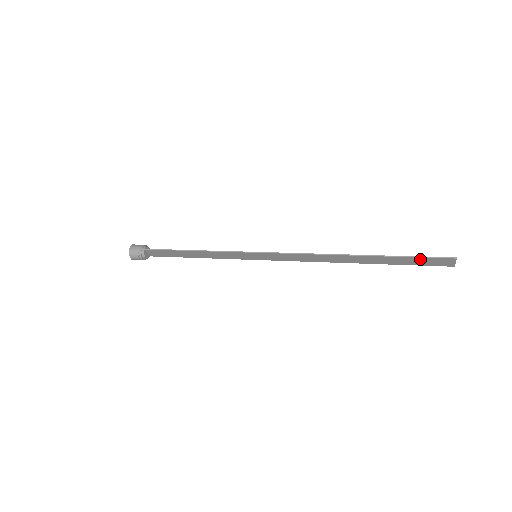
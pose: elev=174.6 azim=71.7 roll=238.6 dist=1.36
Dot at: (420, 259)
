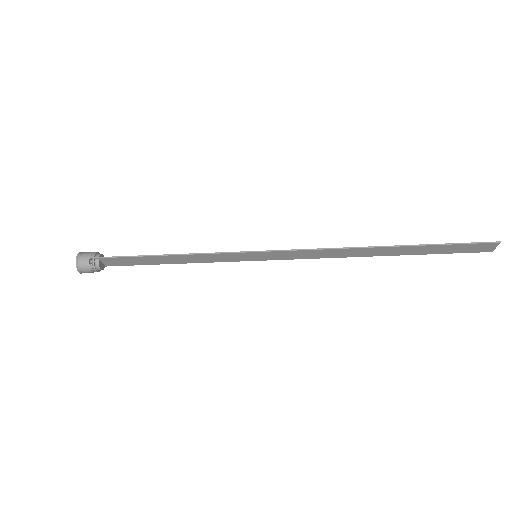
Dot at: (459, 246)
